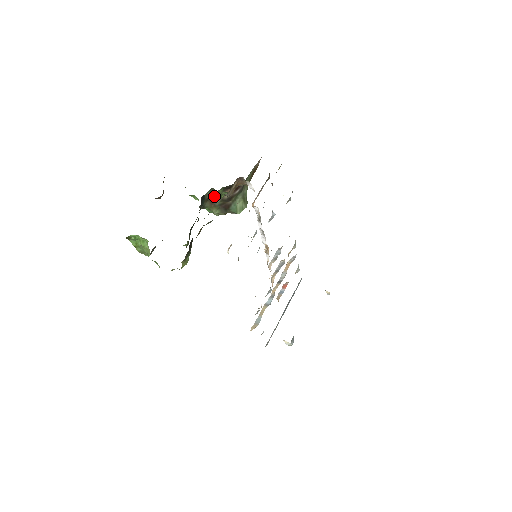
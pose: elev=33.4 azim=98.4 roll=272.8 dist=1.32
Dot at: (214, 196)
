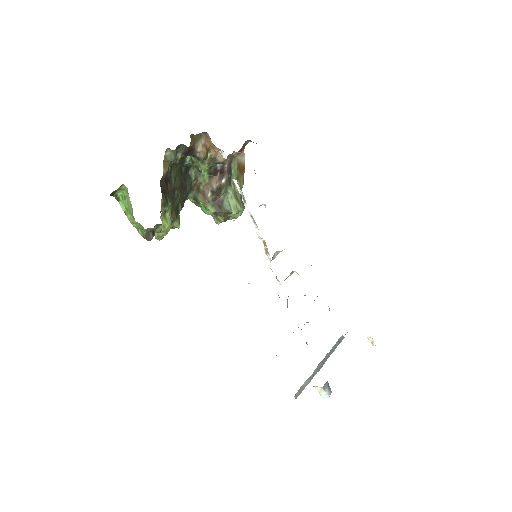
Dot at: (204, 187)
